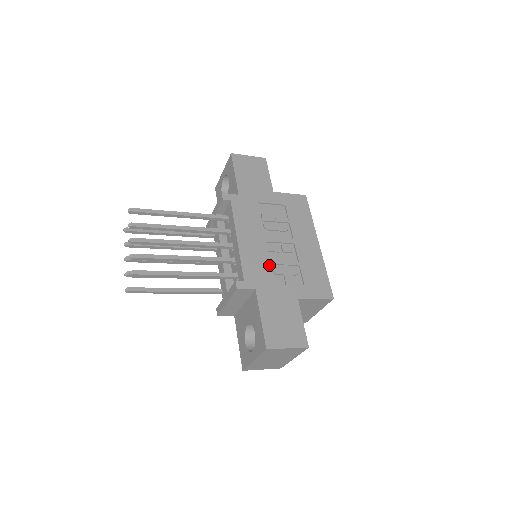
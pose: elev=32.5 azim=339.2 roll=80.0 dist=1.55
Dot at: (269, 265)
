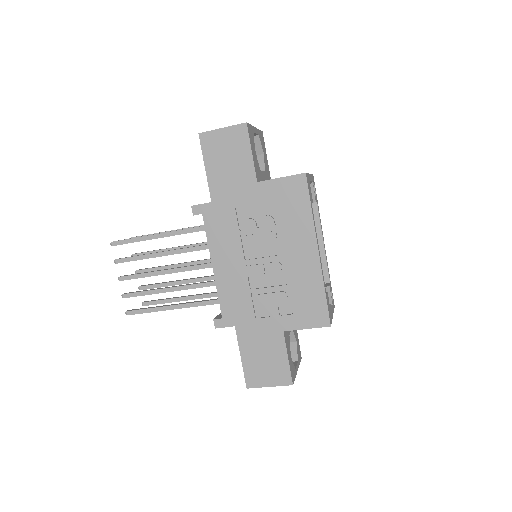
Dot at: (250, 295)
